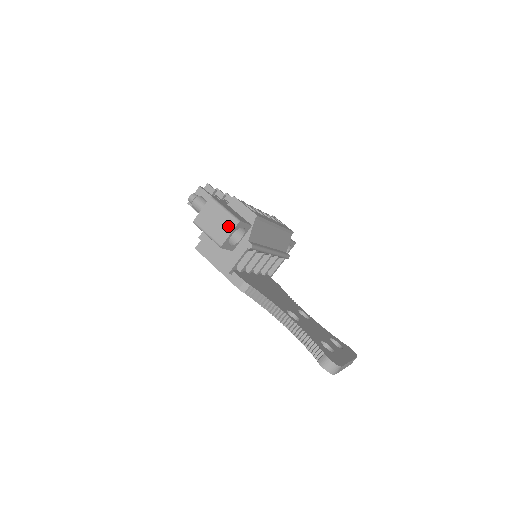
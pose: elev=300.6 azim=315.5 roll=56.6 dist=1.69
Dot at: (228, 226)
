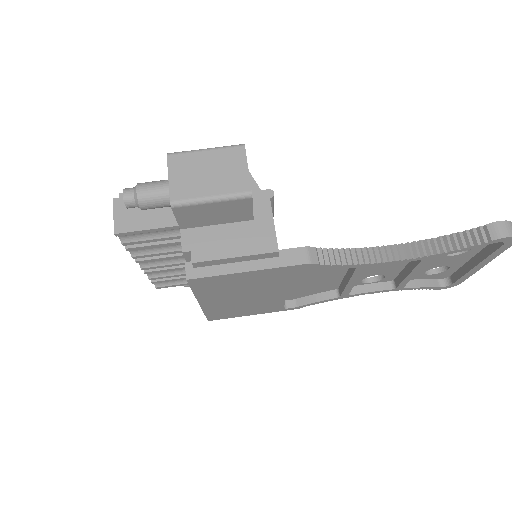
Dot at: (234, 161)
